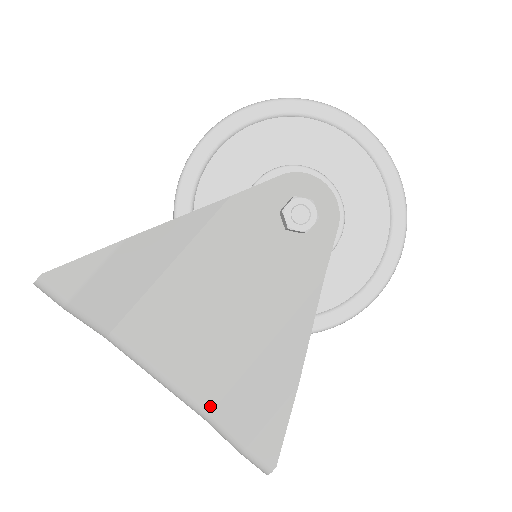
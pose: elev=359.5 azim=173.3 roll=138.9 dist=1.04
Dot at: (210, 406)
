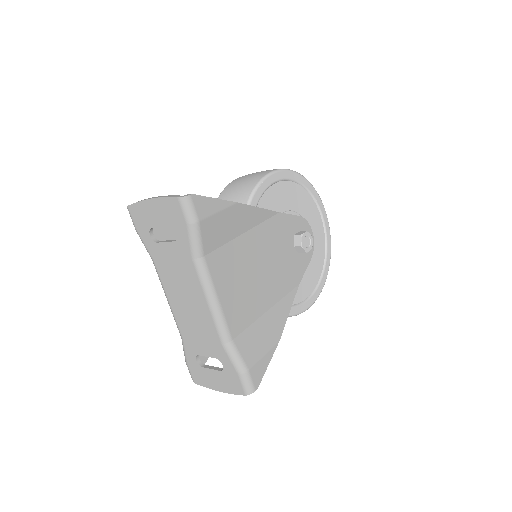
Dot at: (234, 335)
